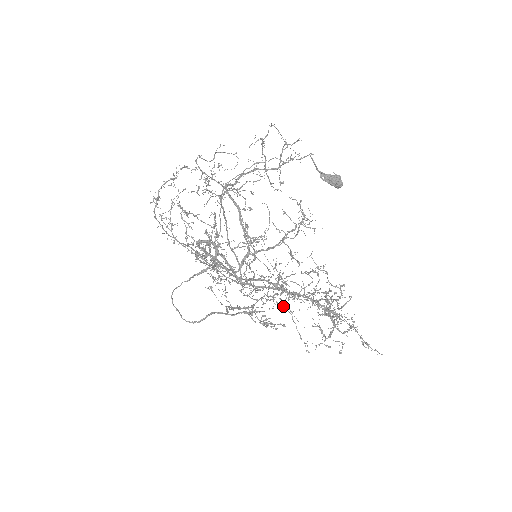
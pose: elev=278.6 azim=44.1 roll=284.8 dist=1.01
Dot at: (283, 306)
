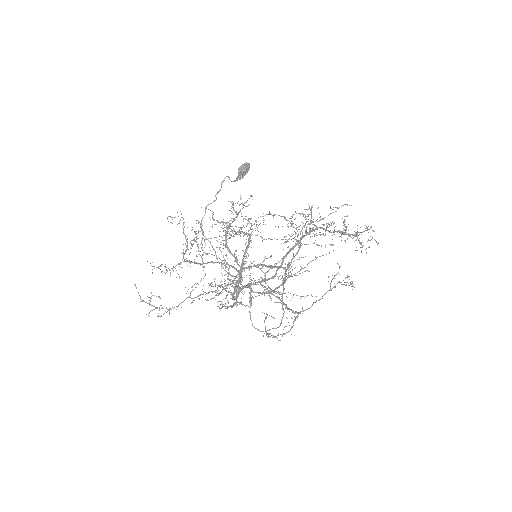
Dot at: occluded
